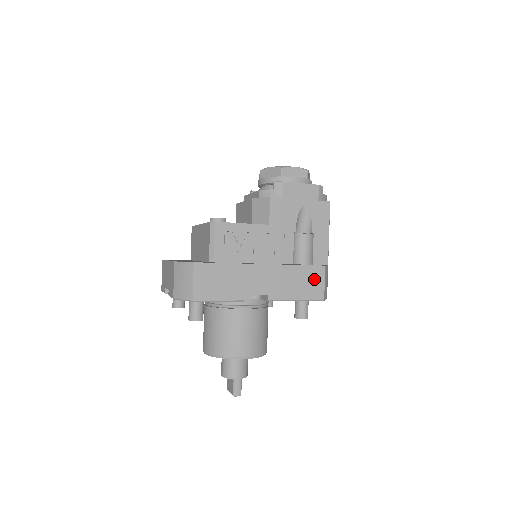
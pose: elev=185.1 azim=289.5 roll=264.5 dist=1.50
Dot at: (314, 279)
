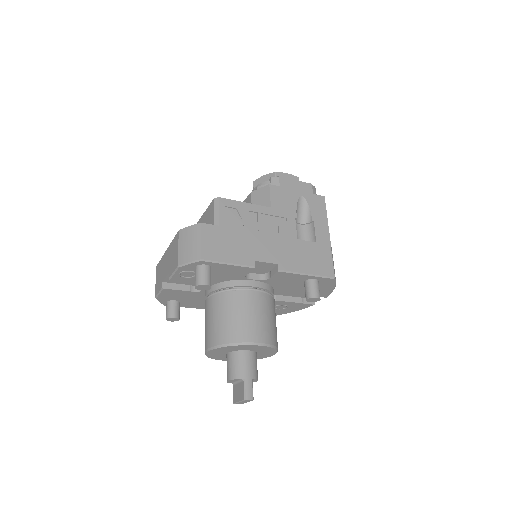
Dot at: (322, 256)
